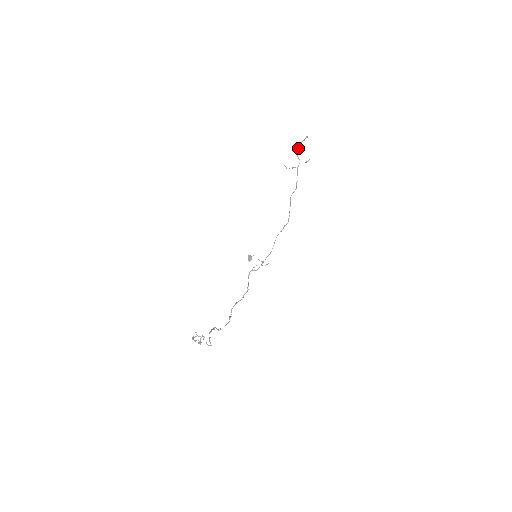
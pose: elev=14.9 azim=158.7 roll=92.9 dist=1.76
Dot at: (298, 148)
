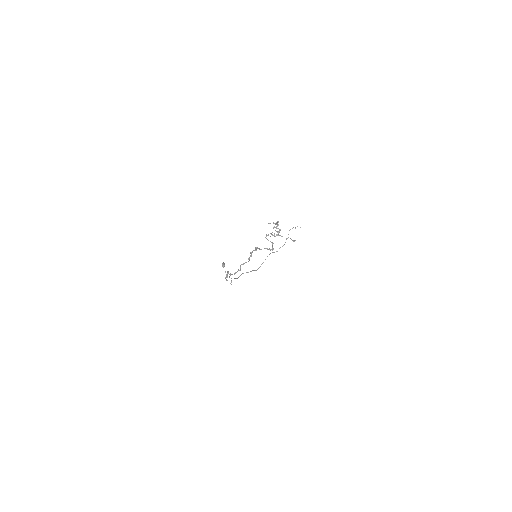
Dot at: (292, 228)
